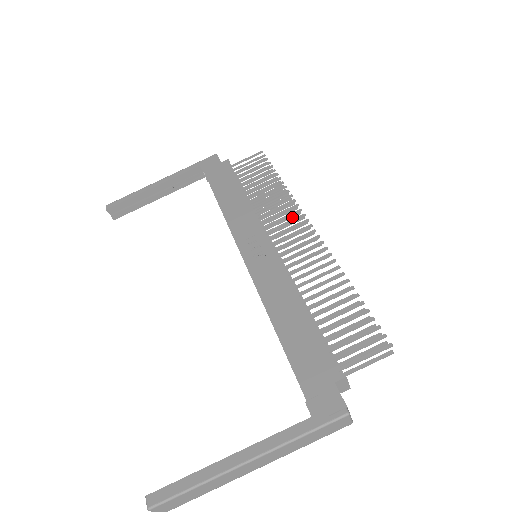
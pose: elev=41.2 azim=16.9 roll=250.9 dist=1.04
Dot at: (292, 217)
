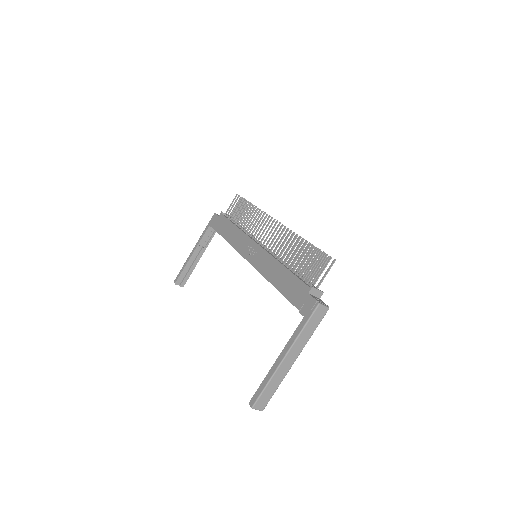
Dot at: occluded
